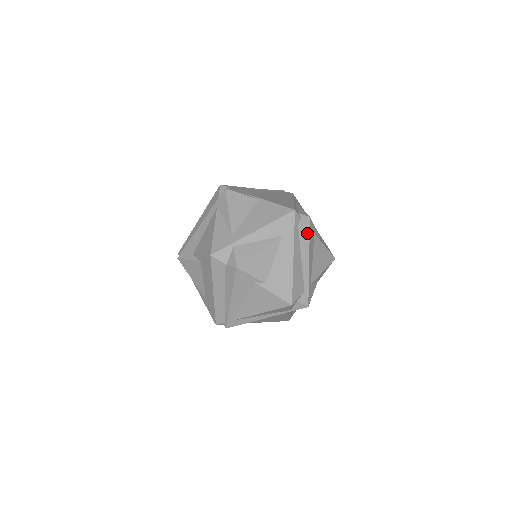
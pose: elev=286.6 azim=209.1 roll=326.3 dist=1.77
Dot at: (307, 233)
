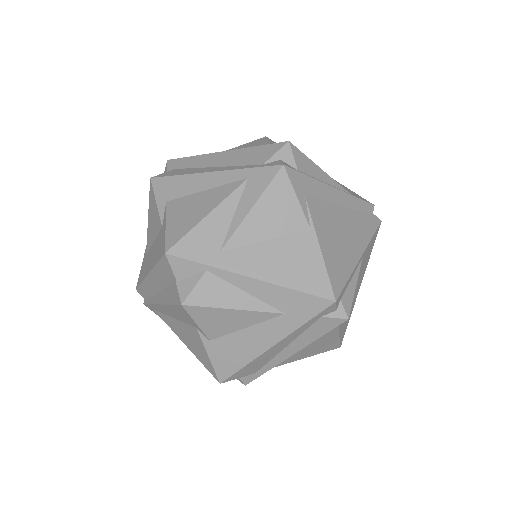
Dot at: (324, 330)
